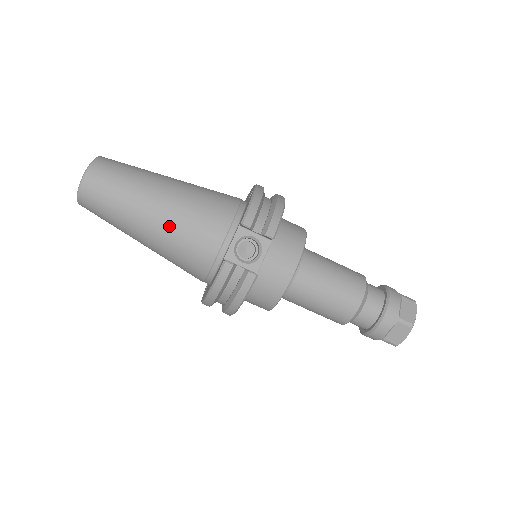
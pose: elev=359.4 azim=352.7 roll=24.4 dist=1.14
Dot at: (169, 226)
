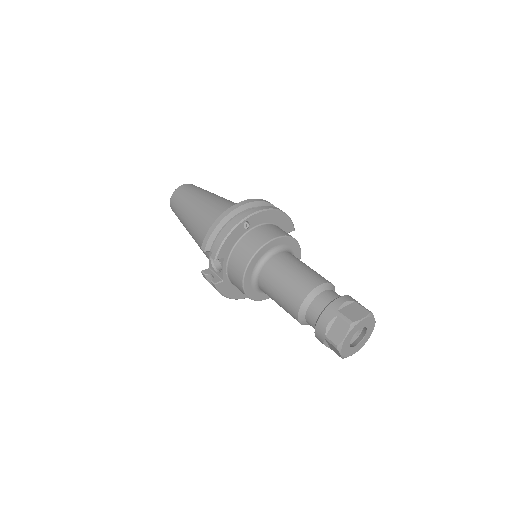
Dot at: (194, 239)
